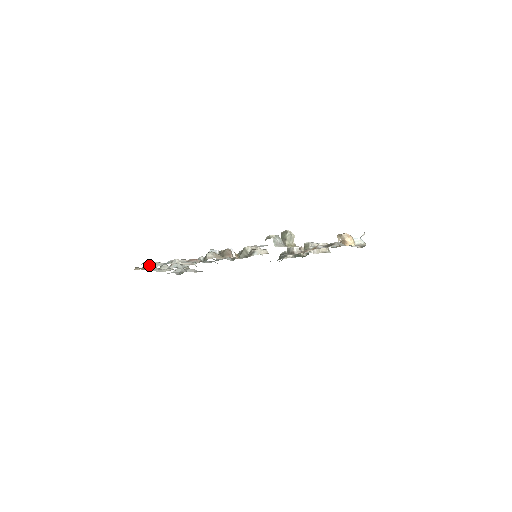
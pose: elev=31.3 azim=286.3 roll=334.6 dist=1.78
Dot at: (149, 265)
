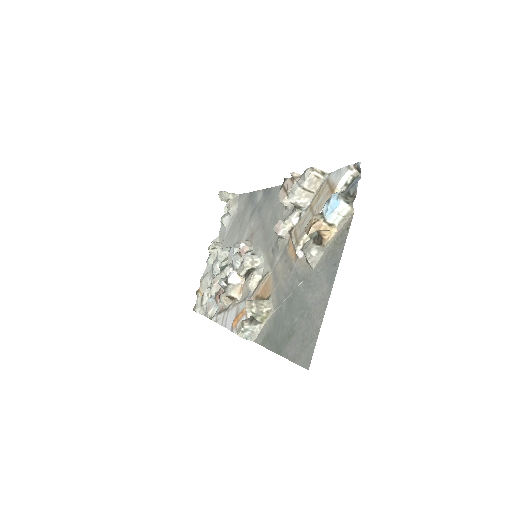
Dot at: (200, 312)
